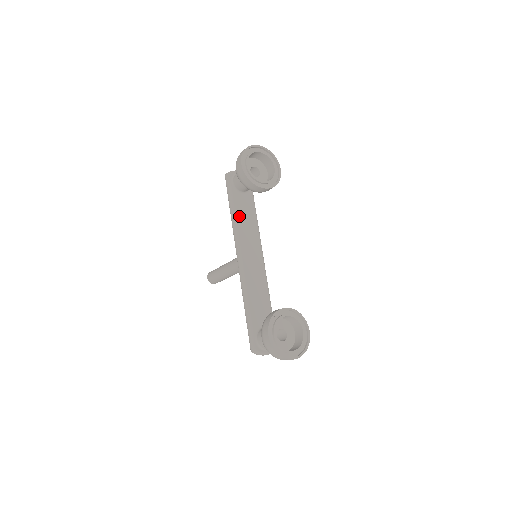
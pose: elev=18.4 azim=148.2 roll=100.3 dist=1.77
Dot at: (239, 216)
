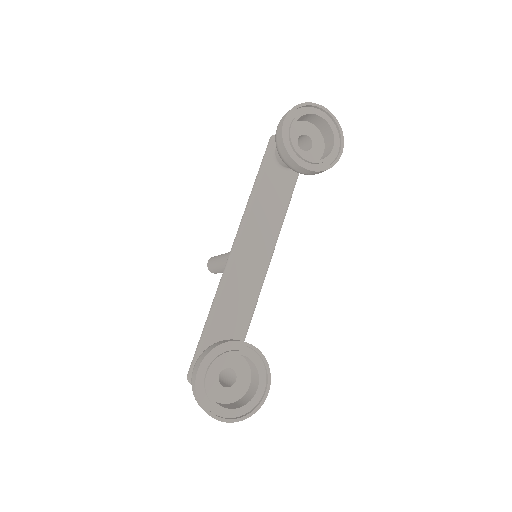
Dot at: (261, 195)
